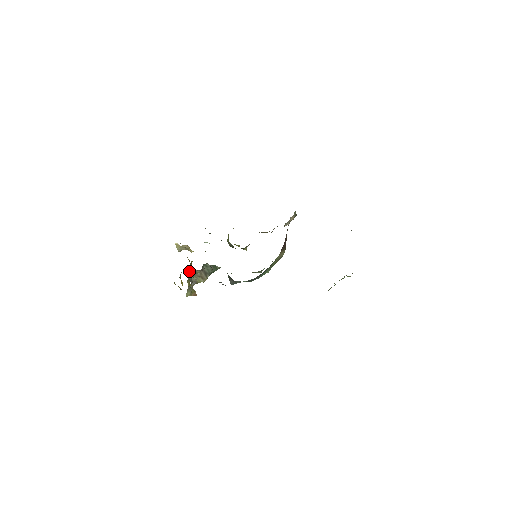
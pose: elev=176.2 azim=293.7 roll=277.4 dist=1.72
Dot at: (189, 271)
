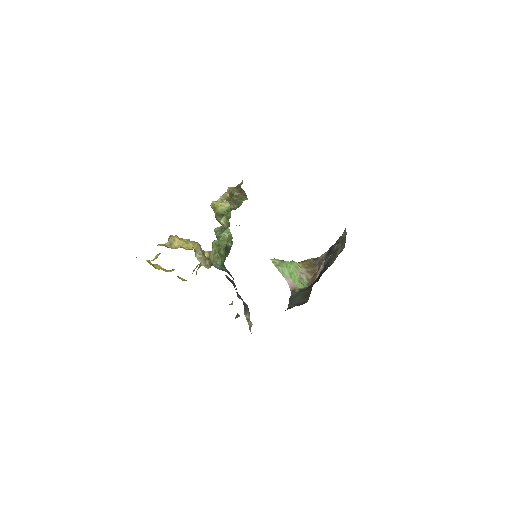
Dot at: occluded
